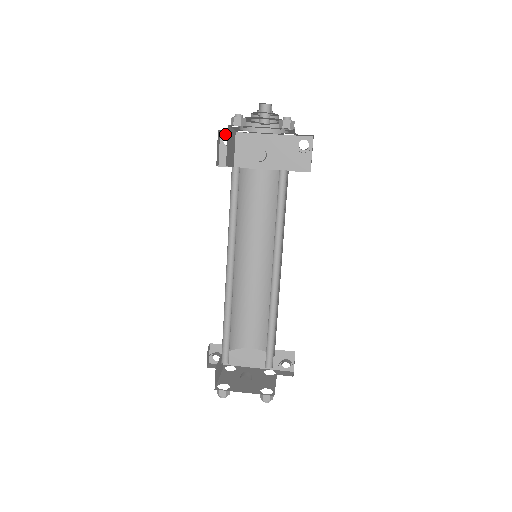
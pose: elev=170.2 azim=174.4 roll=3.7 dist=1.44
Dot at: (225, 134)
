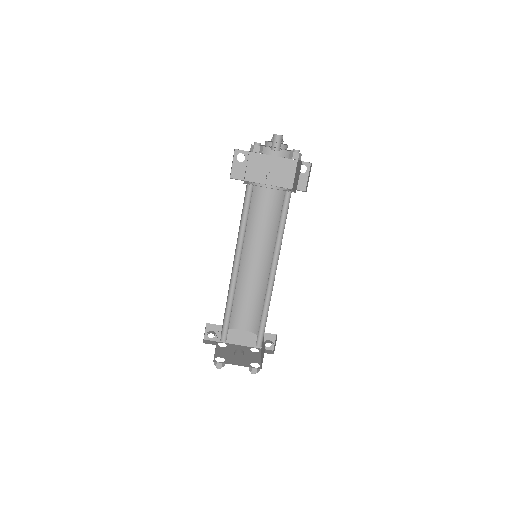
Dot at: (239, 152)
